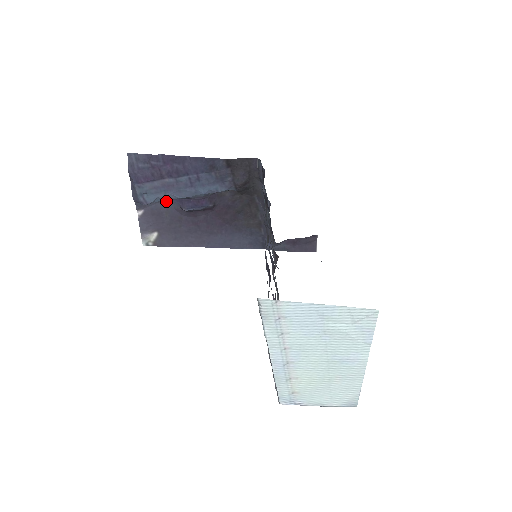
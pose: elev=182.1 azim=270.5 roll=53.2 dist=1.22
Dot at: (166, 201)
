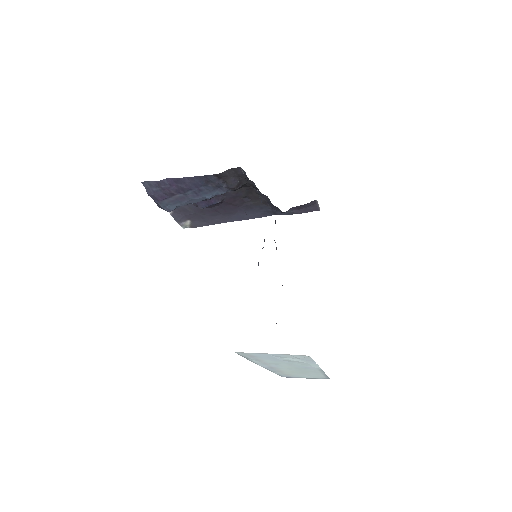
Dot at: occluded
